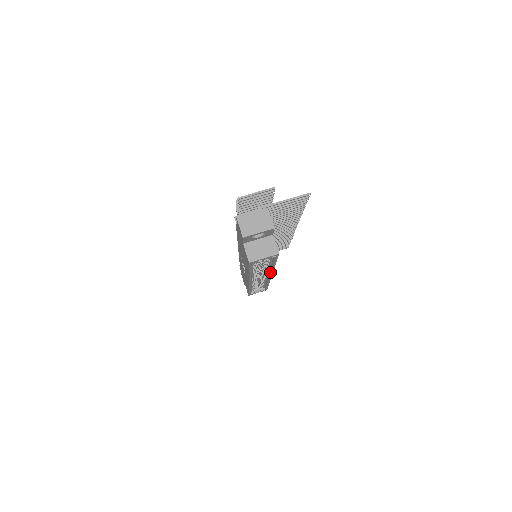
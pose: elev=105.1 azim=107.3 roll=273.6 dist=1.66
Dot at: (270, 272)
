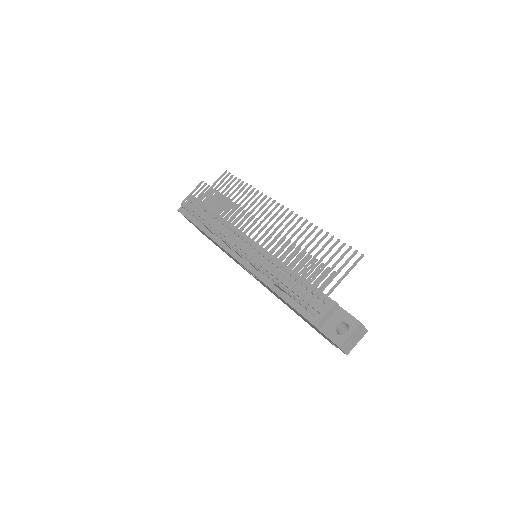
Dot at: occluded
